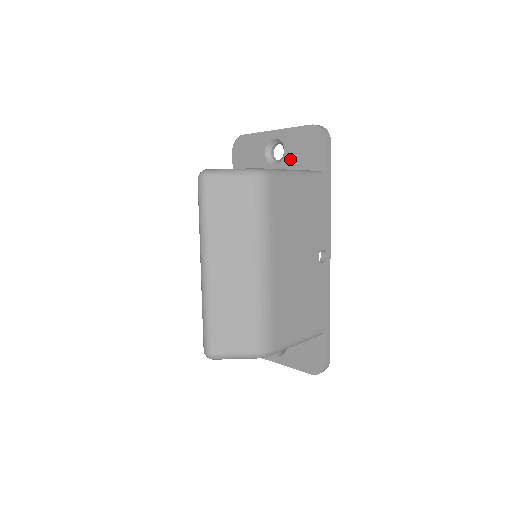
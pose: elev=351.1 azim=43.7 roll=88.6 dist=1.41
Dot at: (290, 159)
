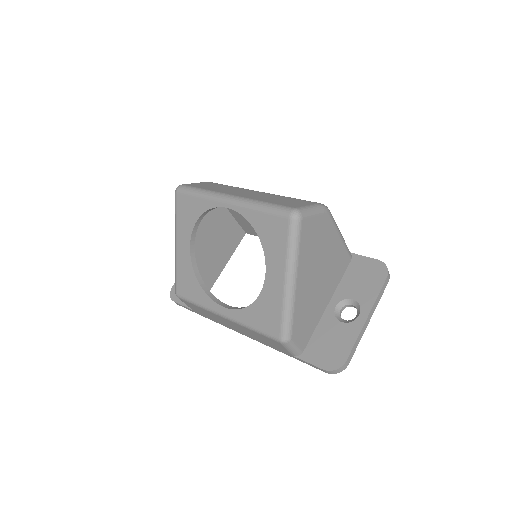
Dot at: occluded
